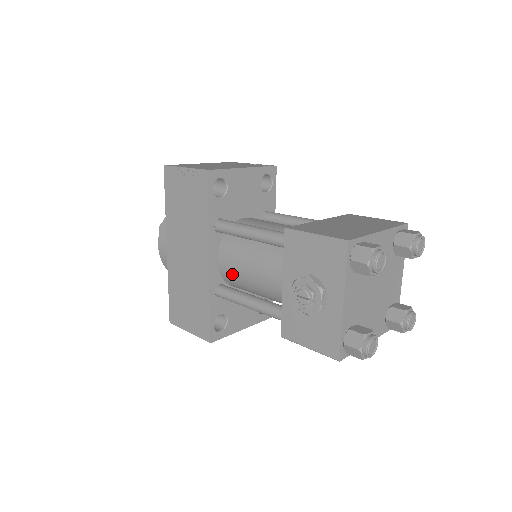
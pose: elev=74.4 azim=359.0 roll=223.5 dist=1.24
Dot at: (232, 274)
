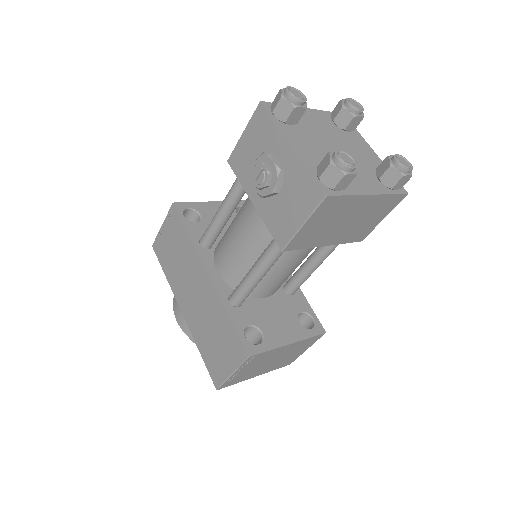
Dot at: (232, 269)
